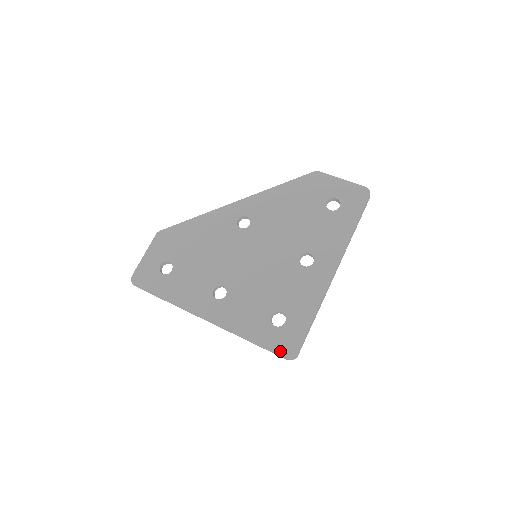
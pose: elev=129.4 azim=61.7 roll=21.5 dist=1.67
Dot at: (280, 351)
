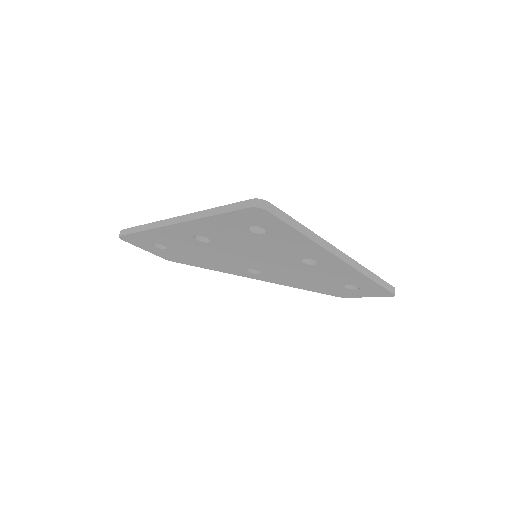
Dot at: occluded
